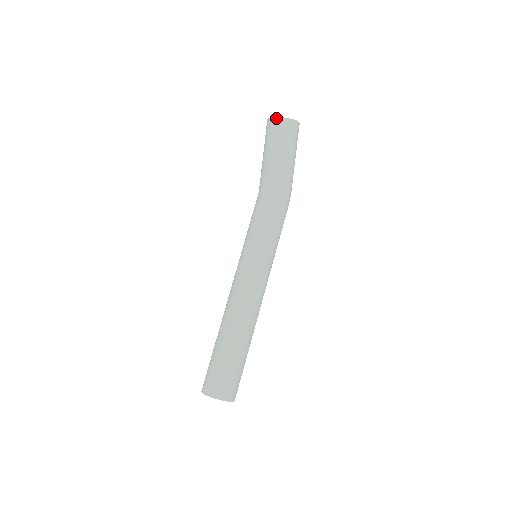
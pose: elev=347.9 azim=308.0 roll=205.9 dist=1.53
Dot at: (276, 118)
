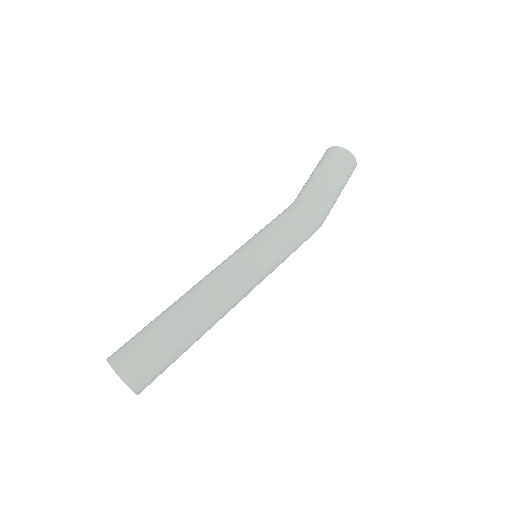
Dot at: (329, 148)
